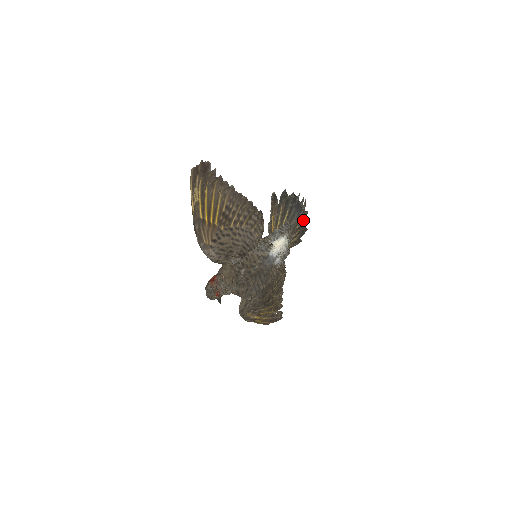
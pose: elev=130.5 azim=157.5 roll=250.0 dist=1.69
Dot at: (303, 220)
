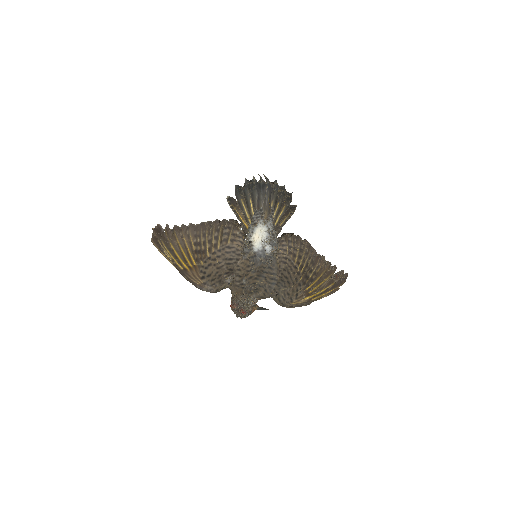
Dot at: (276, 192)
